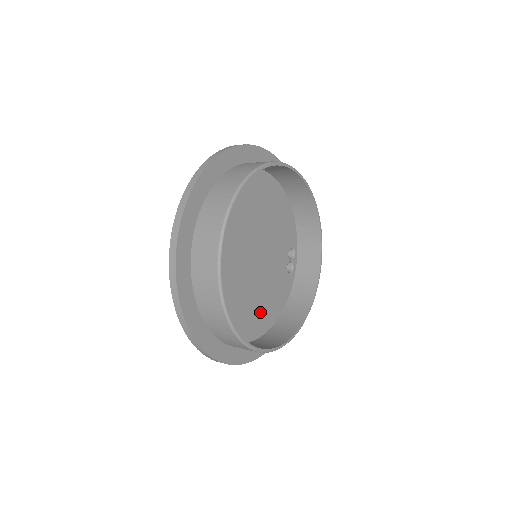
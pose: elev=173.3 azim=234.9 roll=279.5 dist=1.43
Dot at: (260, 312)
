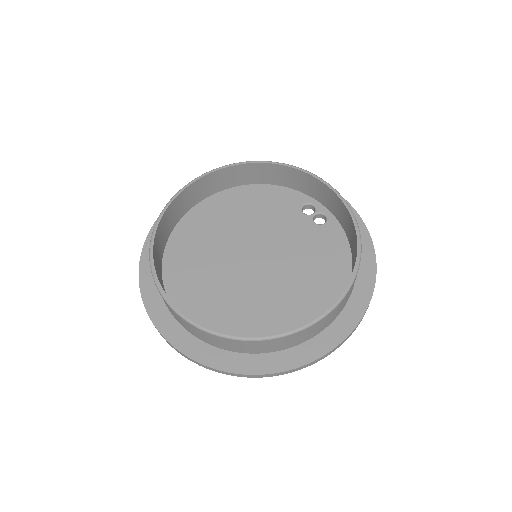
Dot at: (316, 285)
